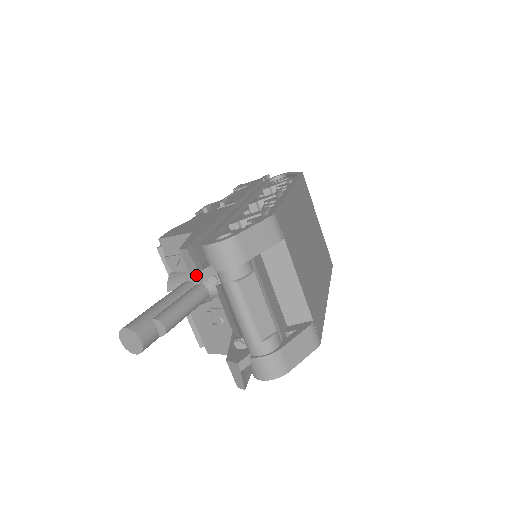
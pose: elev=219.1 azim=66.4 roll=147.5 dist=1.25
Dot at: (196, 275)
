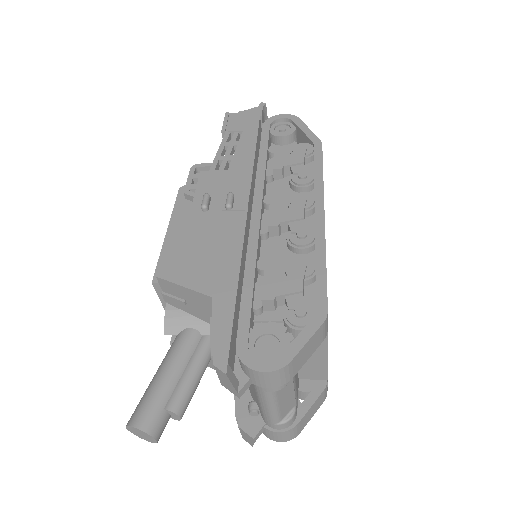
Dot at: (230, 389)
